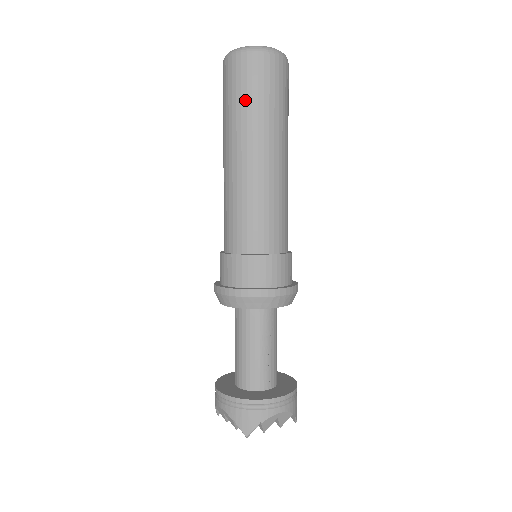
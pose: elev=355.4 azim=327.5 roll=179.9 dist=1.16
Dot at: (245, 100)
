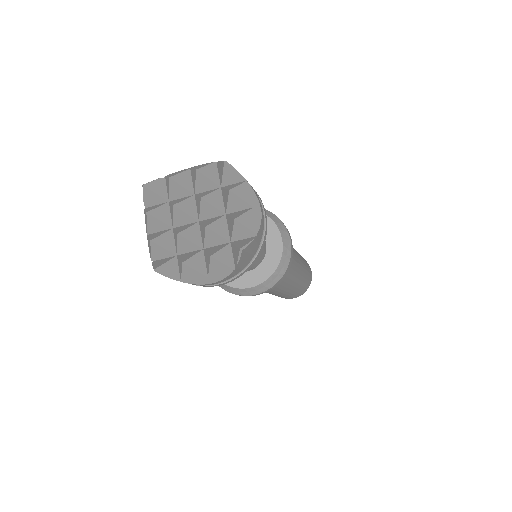
Dot at: occluded
